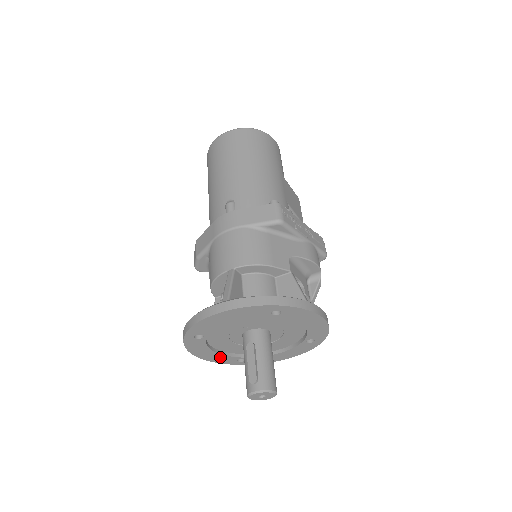
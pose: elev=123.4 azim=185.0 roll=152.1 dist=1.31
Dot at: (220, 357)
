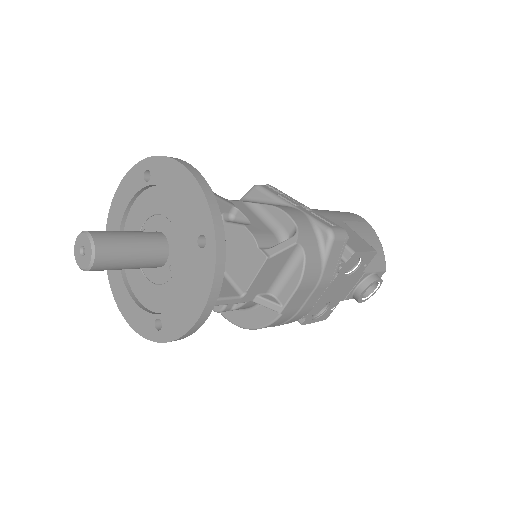
Dot at: (140, 316)
